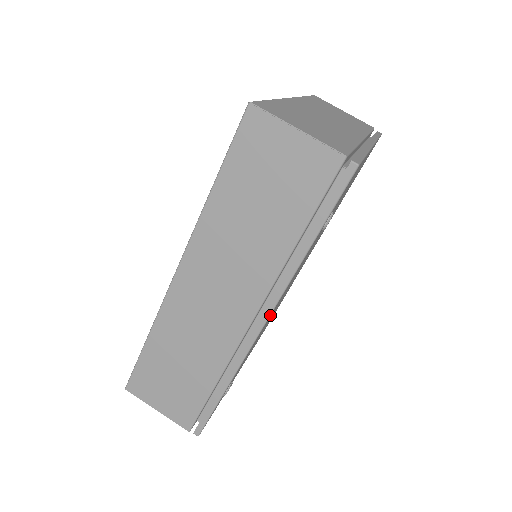
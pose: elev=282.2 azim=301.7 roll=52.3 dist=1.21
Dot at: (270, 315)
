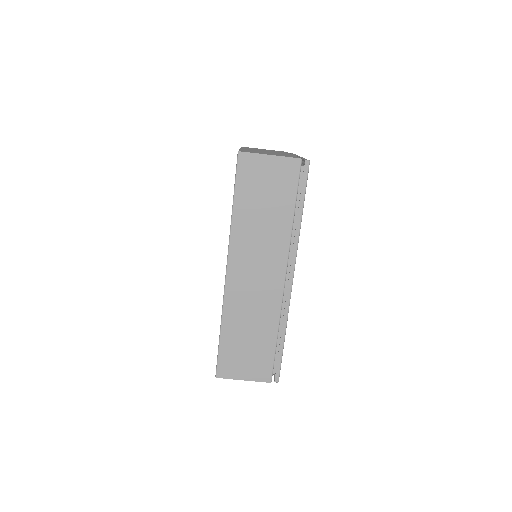
Dot at: (294, 270)
